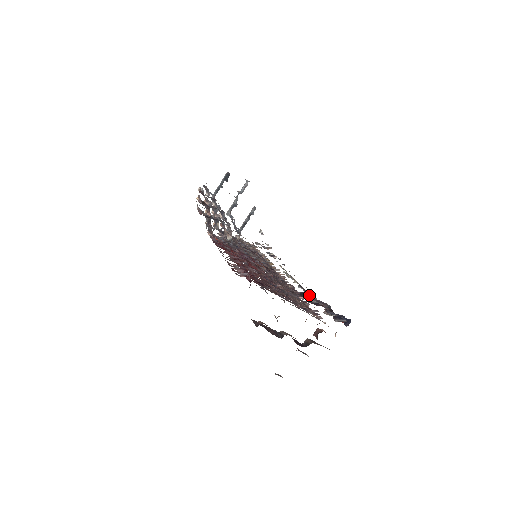
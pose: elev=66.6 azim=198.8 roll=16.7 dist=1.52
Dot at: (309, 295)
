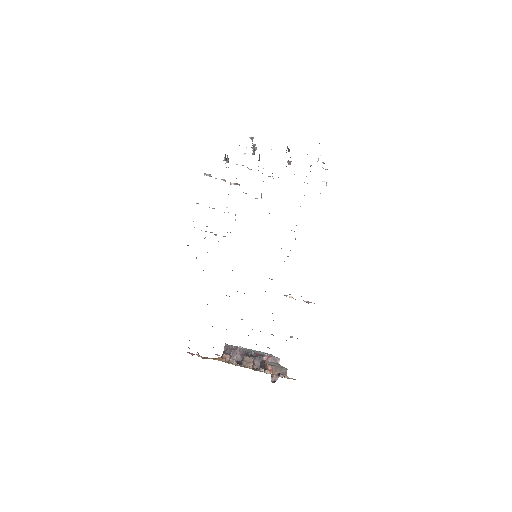
Dot at: occluded
